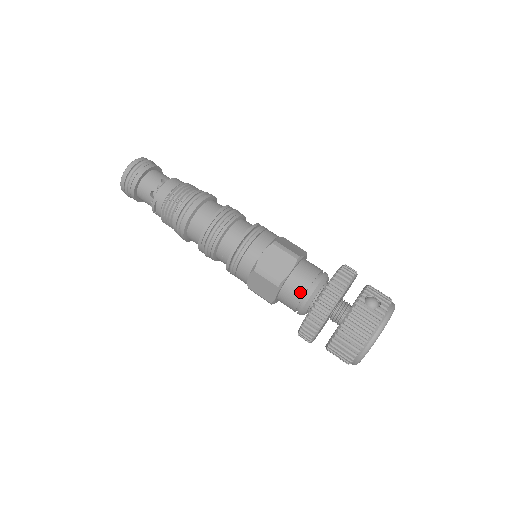
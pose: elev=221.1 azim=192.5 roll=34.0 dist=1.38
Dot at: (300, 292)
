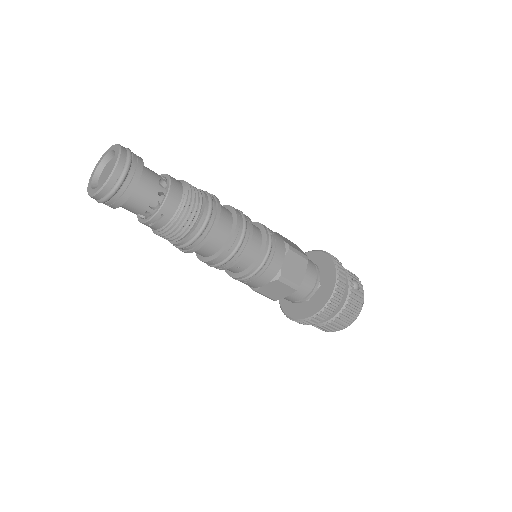
Dot at: (309, 289)
